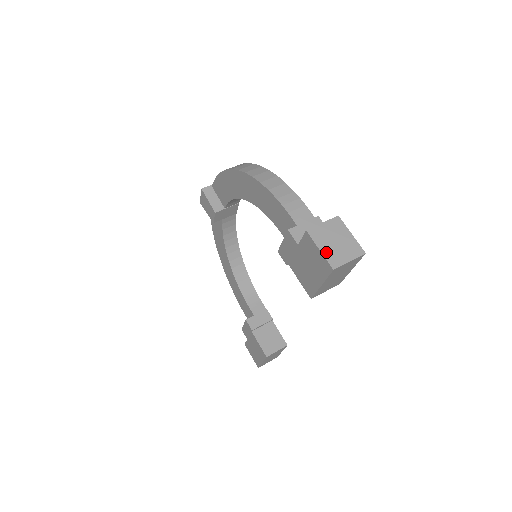
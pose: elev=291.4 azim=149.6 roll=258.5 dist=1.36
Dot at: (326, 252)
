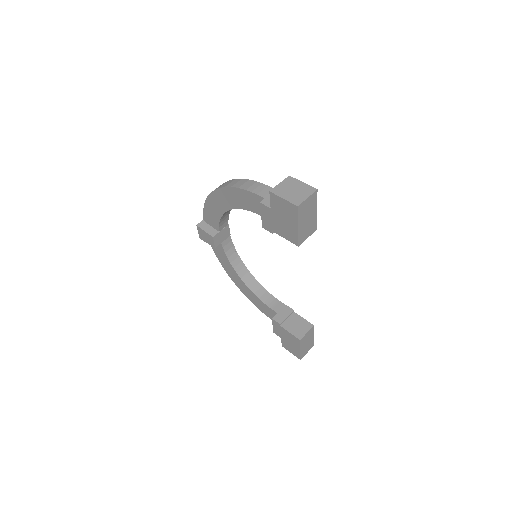
Dot at: (288, 198)
